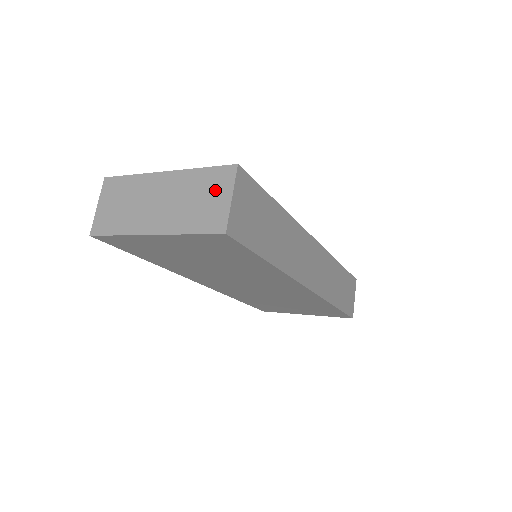
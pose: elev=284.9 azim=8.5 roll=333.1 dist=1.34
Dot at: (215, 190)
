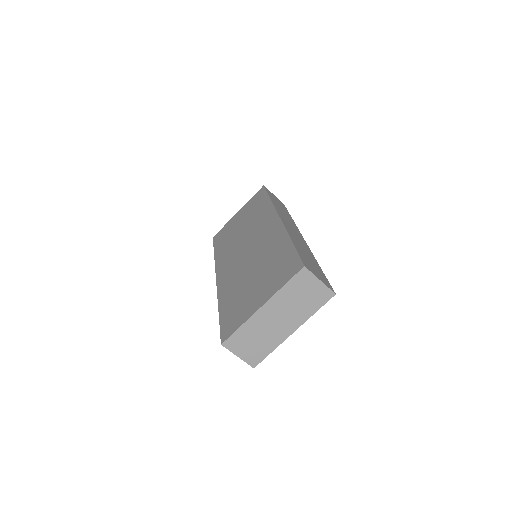
Dot at: (306, 286)
